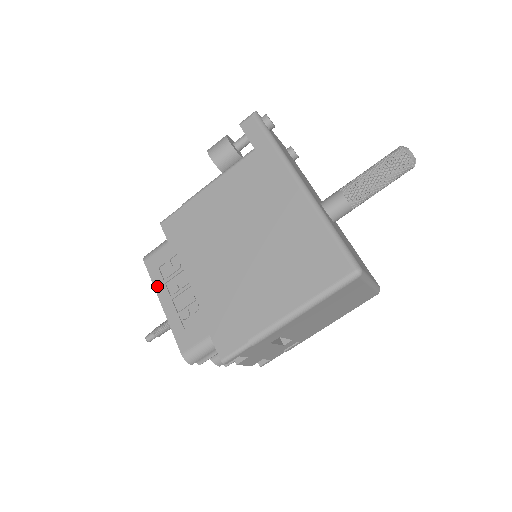
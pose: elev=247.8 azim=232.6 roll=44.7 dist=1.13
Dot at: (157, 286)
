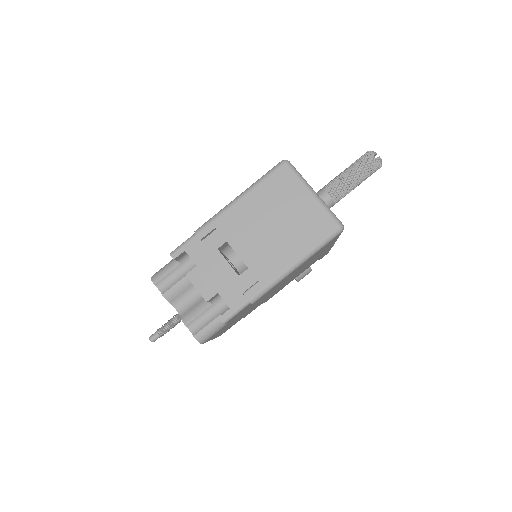
Dot at: occluded
